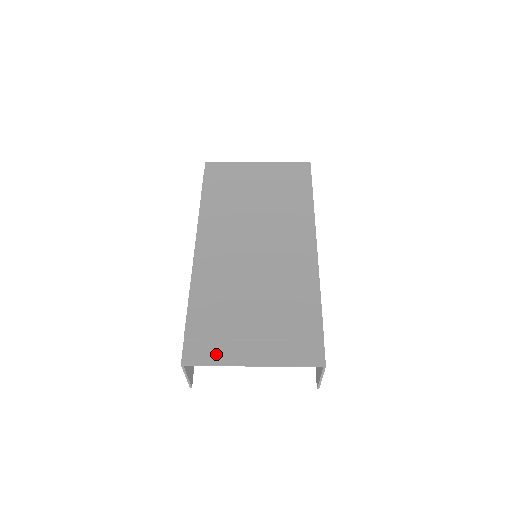
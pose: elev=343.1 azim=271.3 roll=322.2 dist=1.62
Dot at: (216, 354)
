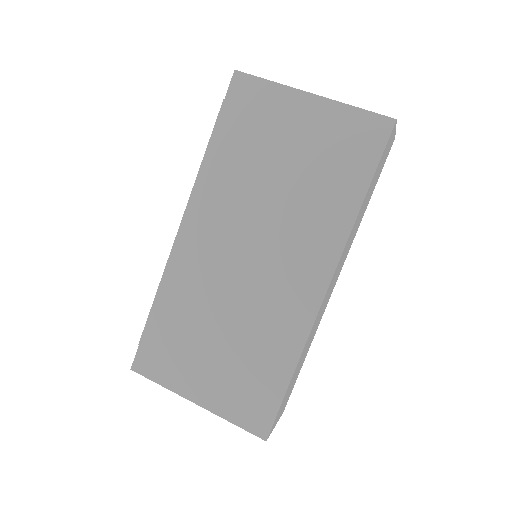
Dot at: (165, 375)
